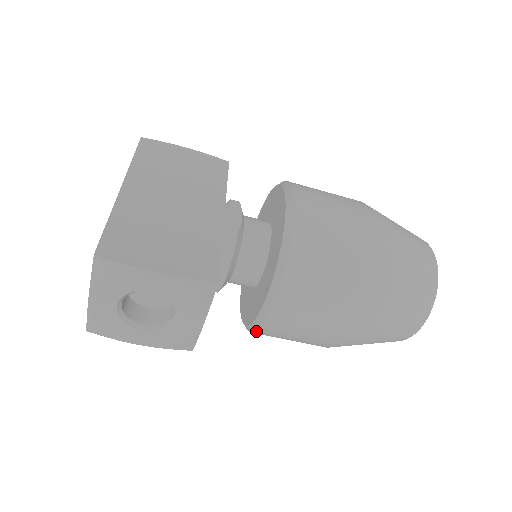
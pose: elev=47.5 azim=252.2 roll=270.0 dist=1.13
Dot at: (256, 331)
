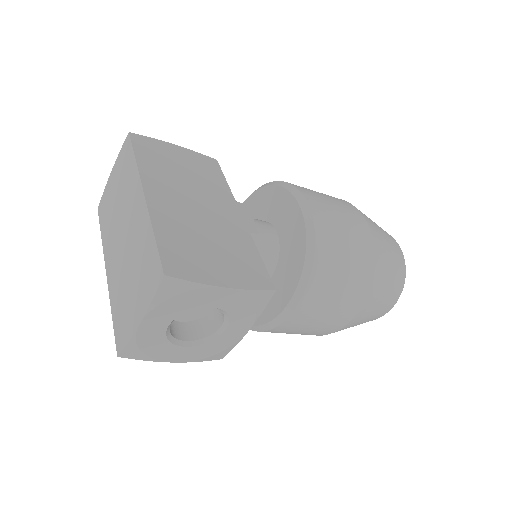
Dot at: (269, 330)
